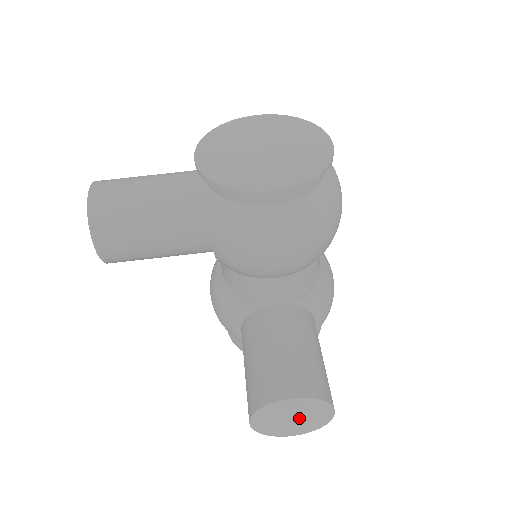
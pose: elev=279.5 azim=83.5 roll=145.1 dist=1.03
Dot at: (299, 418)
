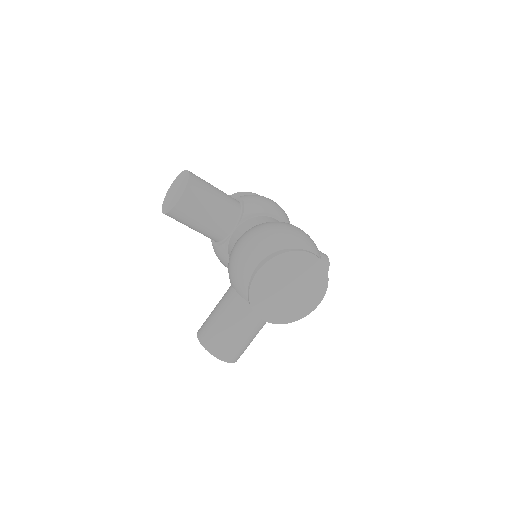
Dot at: occluded
